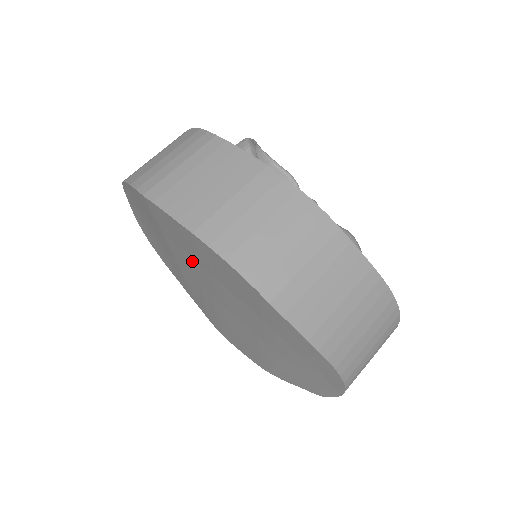
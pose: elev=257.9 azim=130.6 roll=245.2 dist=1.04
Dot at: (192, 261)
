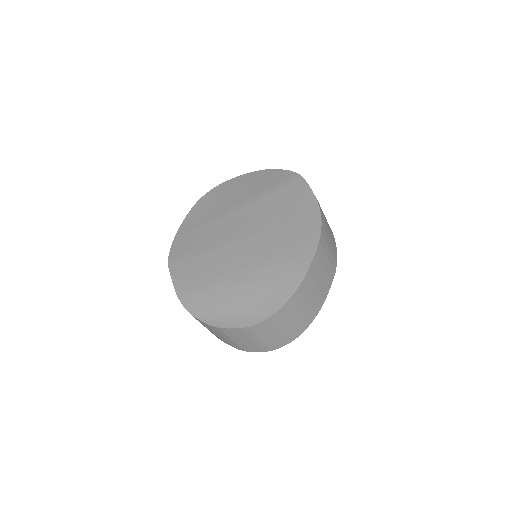
Dot at: (269, 211)
